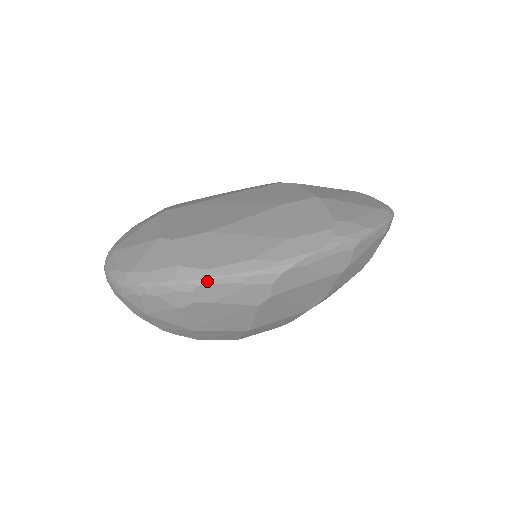
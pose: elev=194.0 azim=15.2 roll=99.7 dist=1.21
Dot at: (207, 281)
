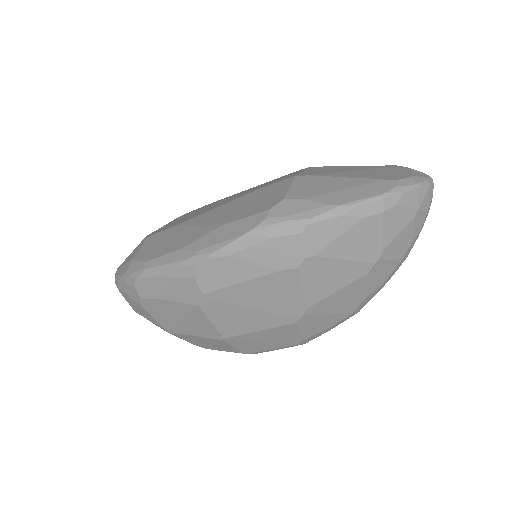
Dot at: (141, 274)
